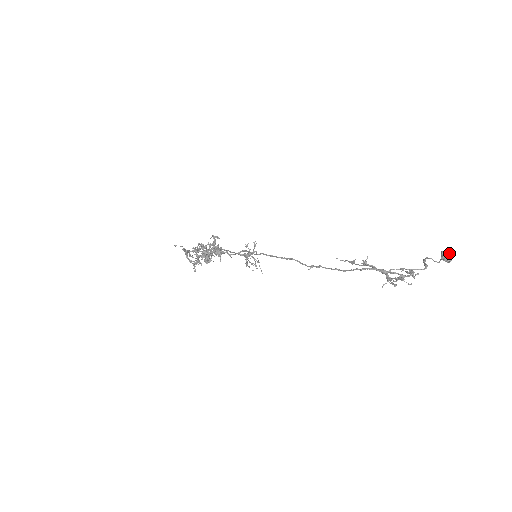
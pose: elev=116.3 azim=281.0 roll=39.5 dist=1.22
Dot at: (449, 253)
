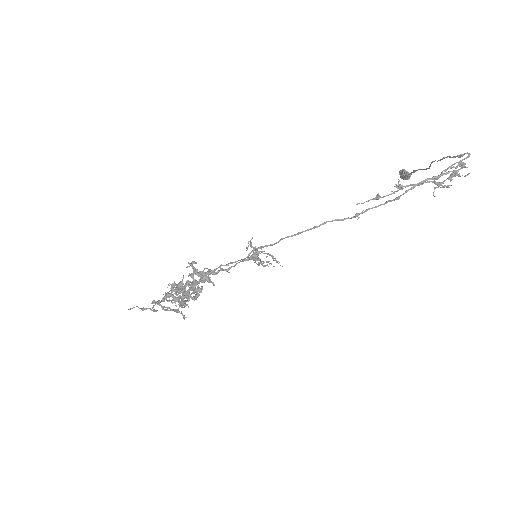
Dot at: (405, 170)
